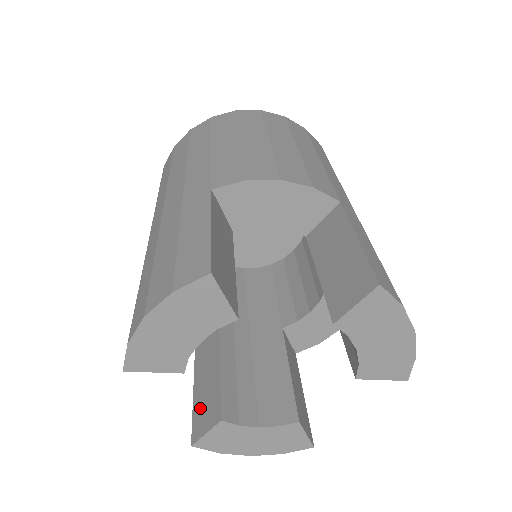
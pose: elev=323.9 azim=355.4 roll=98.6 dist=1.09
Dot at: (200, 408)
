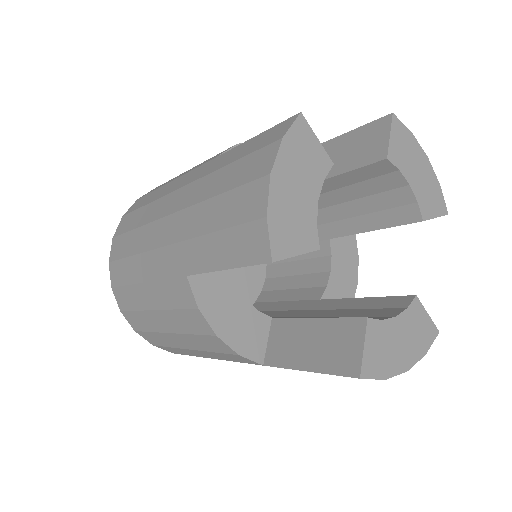
Dot at: (331, 357)
